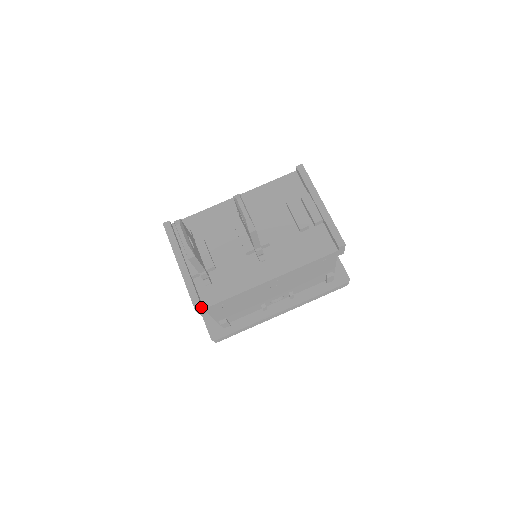
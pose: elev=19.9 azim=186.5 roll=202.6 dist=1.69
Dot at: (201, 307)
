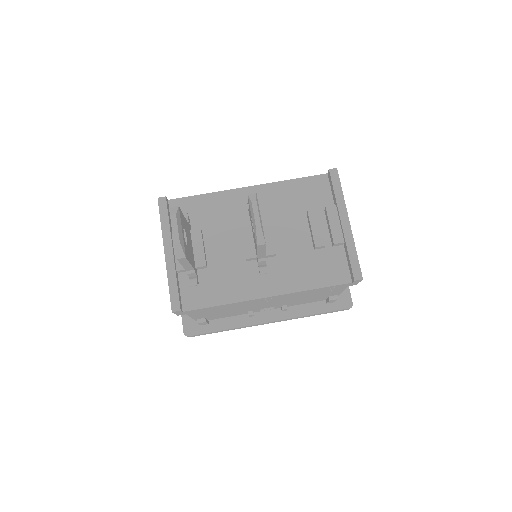
Dot at: (180, 310)
